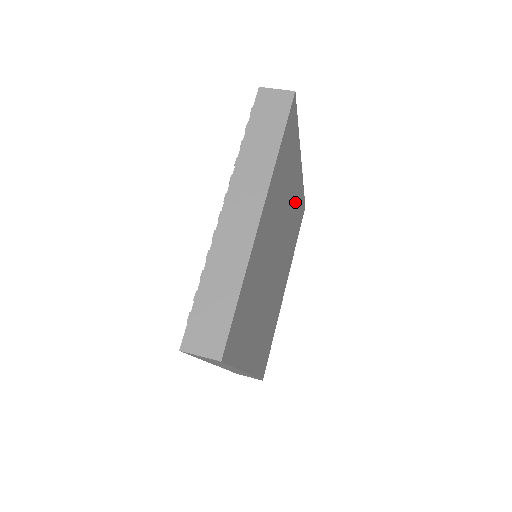
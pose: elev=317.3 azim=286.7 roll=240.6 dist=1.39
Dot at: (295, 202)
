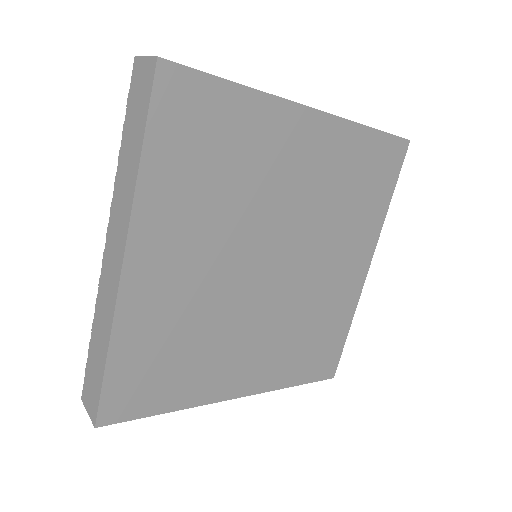
Dot at: (334, 296)
